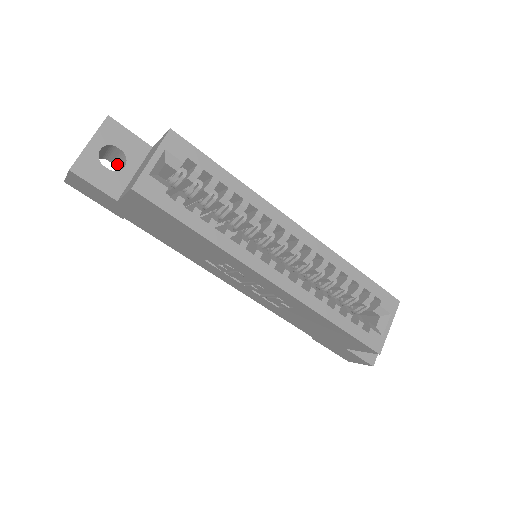
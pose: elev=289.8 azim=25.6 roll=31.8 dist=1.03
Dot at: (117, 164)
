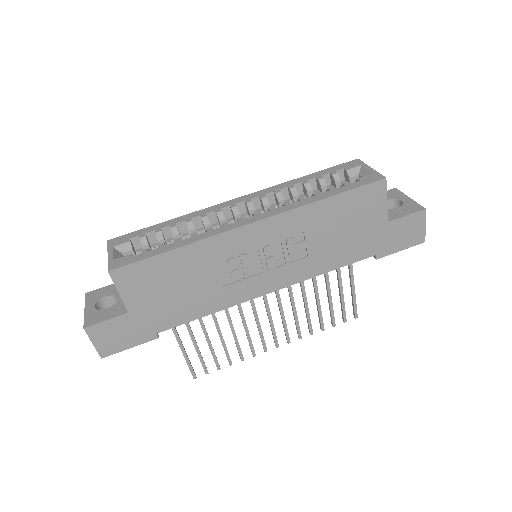
Dot at: occluded
